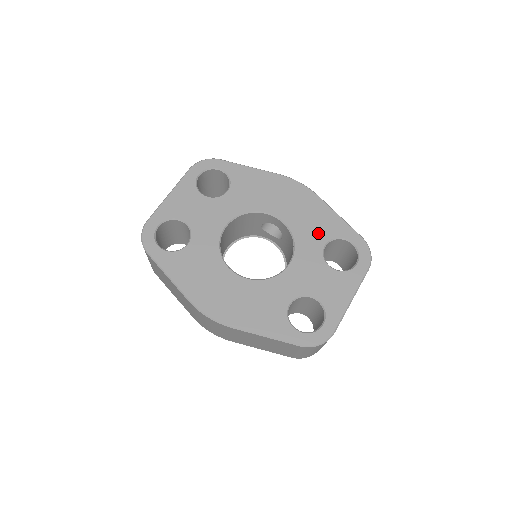
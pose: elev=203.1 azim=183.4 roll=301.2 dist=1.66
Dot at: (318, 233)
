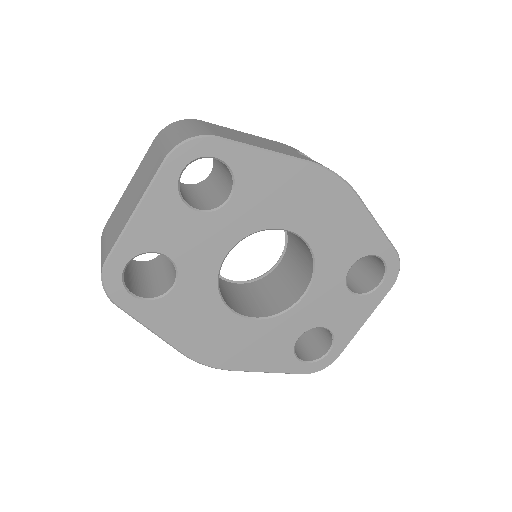
Dot at: (346, 252)
